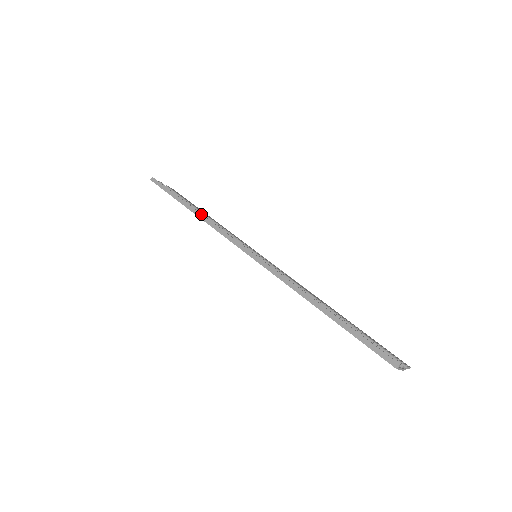
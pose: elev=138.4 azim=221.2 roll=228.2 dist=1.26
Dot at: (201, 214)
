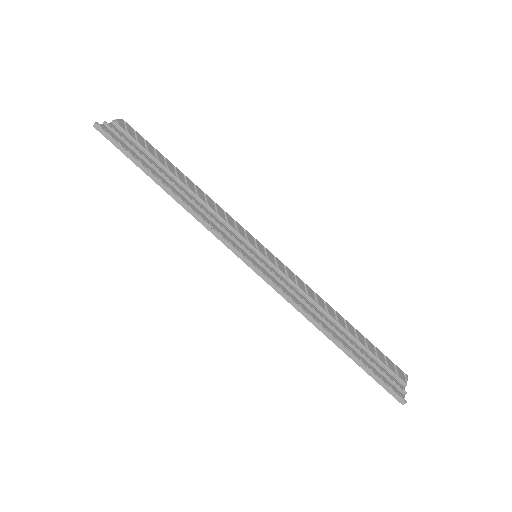
Dot at: (182, 201)
